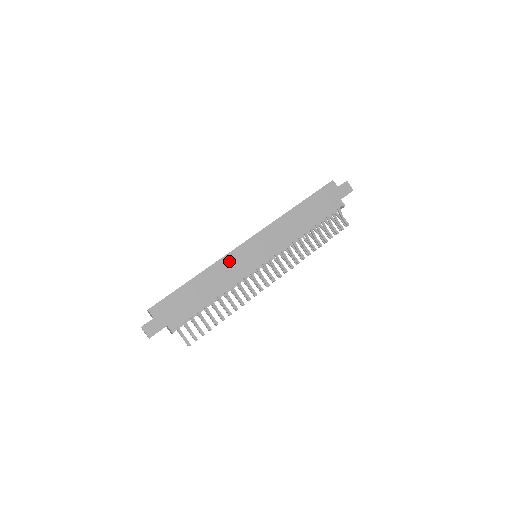
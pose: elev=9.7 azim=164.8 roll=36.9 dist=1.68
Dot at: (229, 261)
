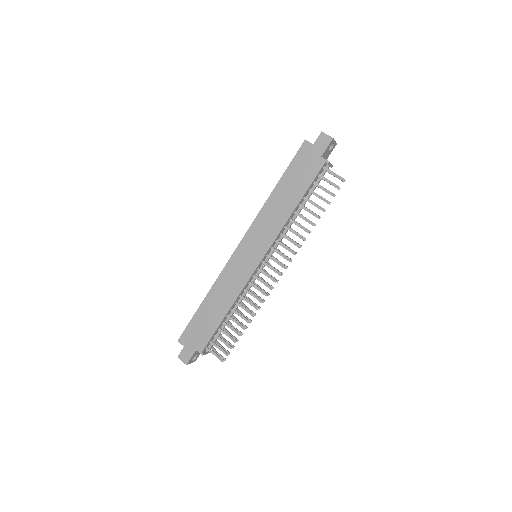
Dot at: (228, 273)
